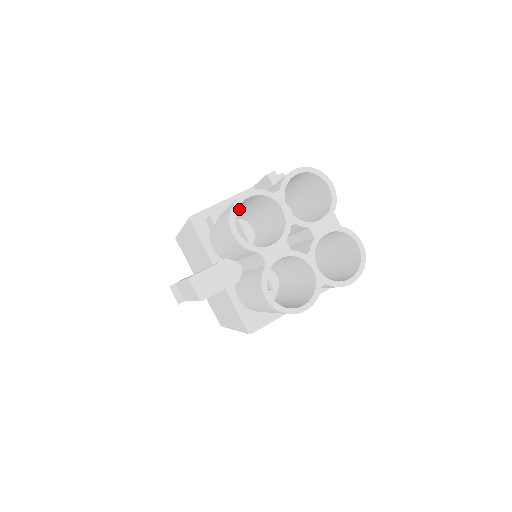
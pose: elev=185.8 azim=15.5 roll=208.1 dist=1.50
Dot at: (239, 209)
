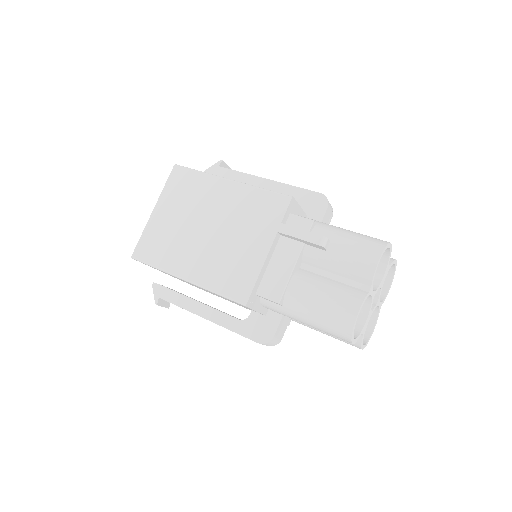
Dot at: (302, 284)
